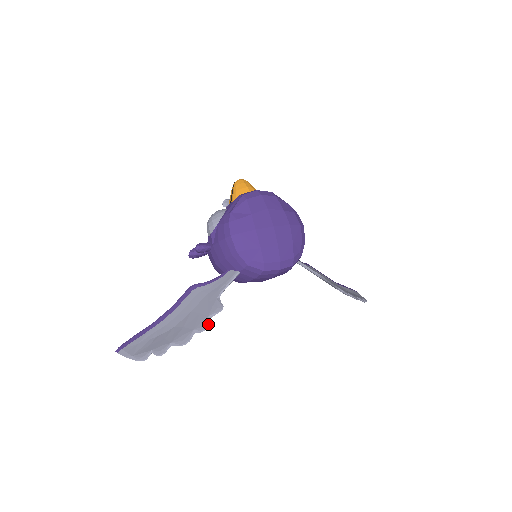
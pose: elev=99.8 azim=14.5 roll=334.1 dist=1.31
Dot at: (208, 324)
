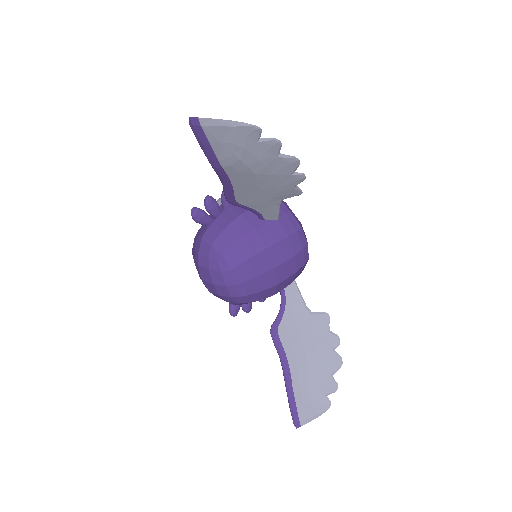
Dot at: (302, 180)
